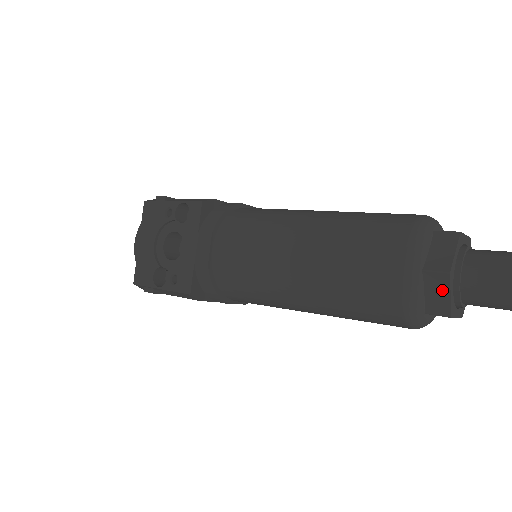
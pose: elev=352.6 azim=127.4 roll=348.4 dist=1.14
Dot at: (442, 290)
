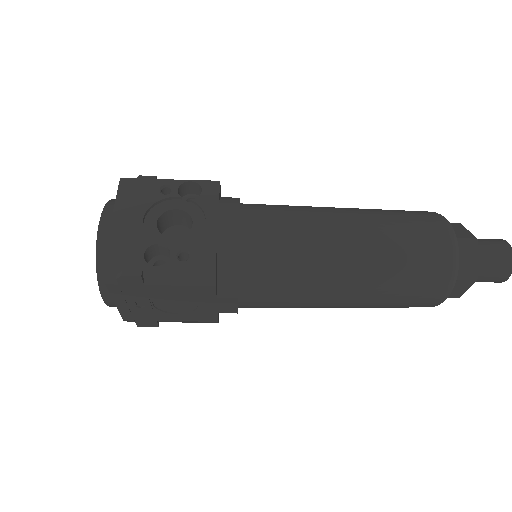
Dot at: (471, 254)
